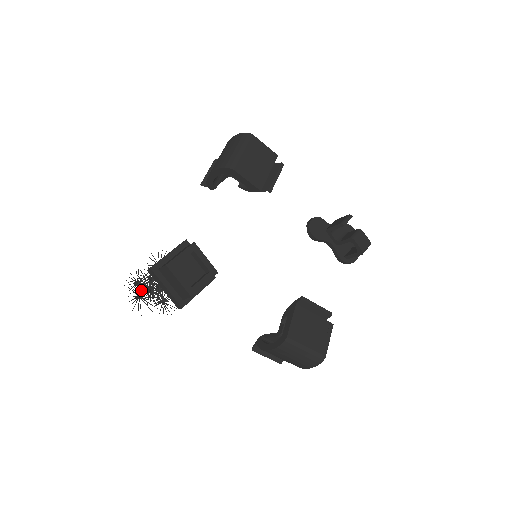
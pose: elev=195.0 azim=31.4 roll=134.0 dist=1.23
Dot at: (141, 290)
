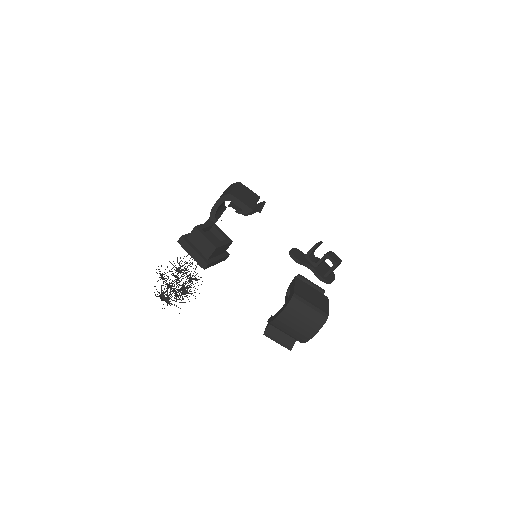
Dot at: (163, 293)
